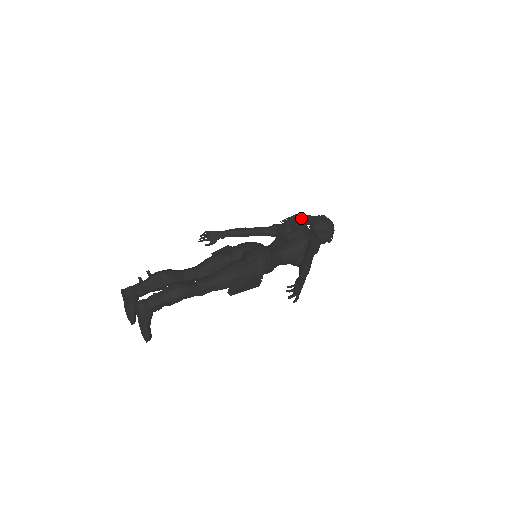
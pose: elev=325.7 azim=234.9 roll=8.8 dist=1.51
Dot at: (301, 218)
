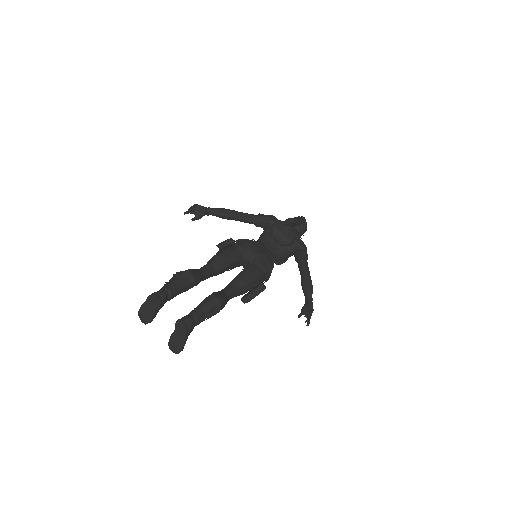
Dot at: (294, 222)
